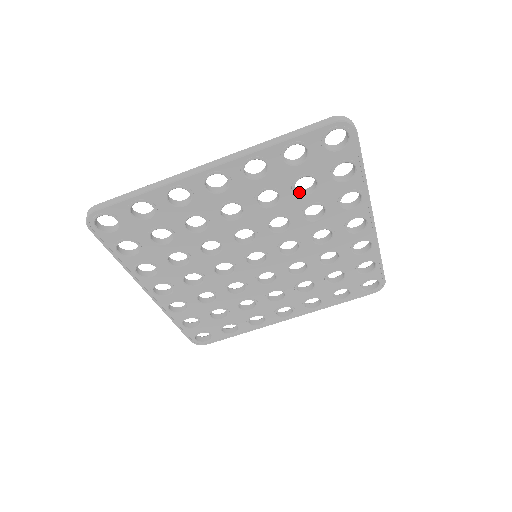
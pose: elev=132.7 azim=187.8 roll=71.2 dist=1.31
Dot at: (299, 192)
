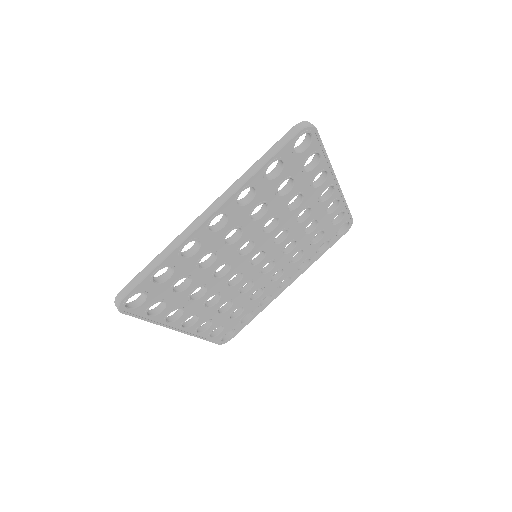
Dot at: (281, 194)
